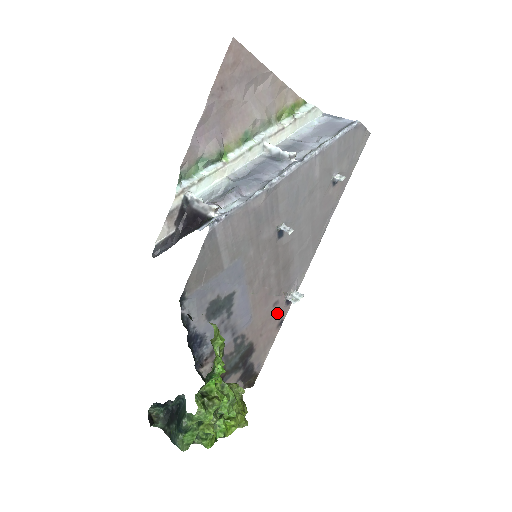
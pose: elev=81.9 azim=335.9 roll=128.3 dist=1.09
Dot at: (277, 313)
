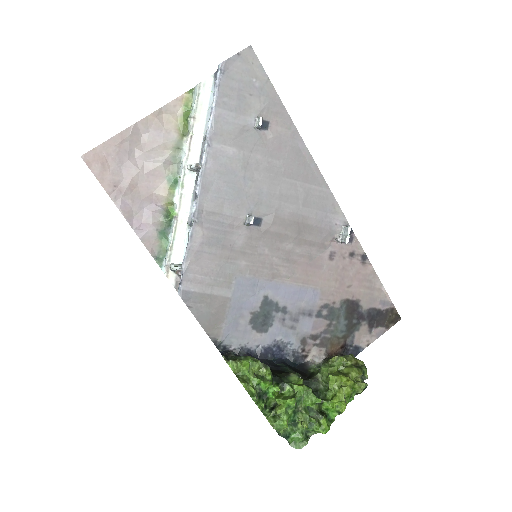
Dot at: (346, 258)
